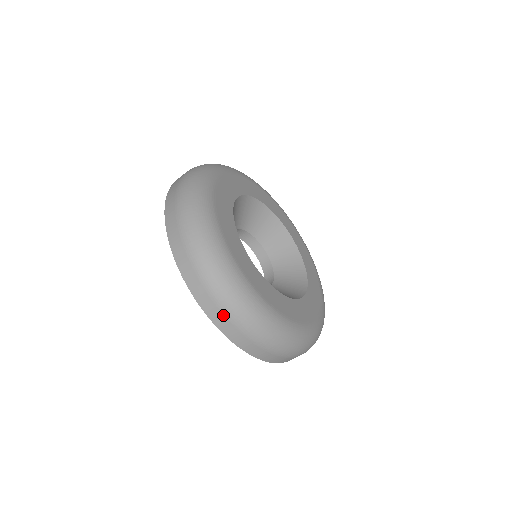
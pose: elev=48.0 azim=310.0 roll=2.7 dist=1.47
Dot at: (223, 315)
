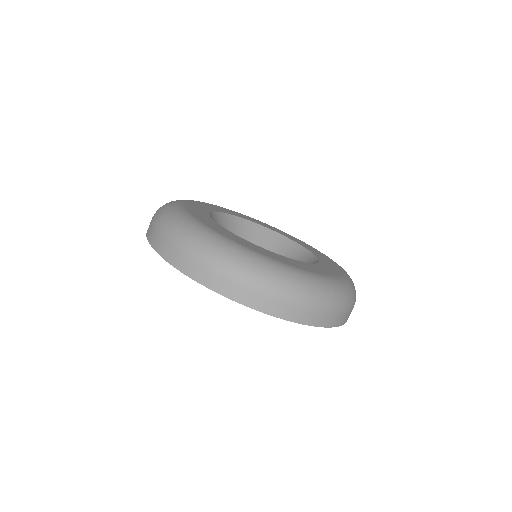
Dot at: (321, 313)
